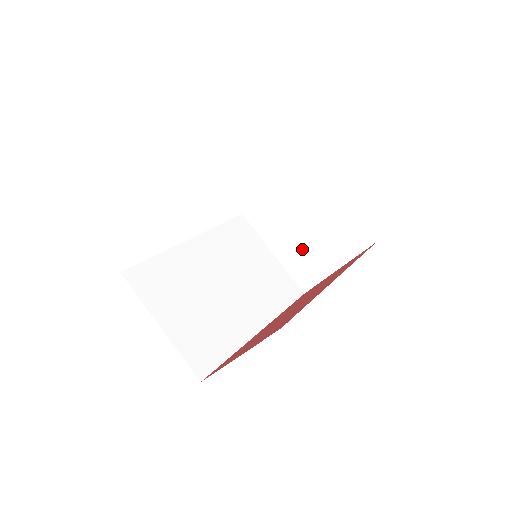
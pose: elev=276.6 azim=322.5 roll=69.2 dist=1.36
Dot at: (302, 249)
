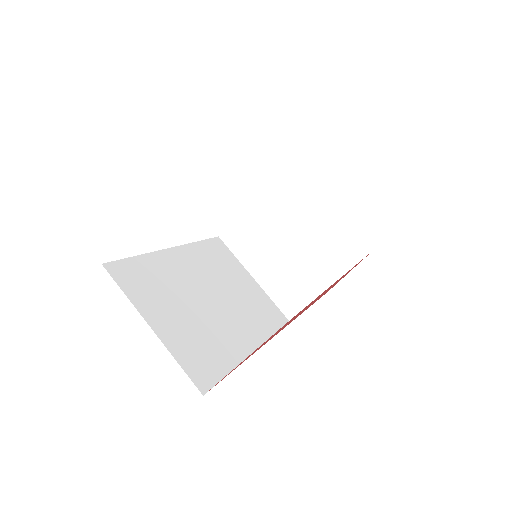
Dot at: (288, 269)
